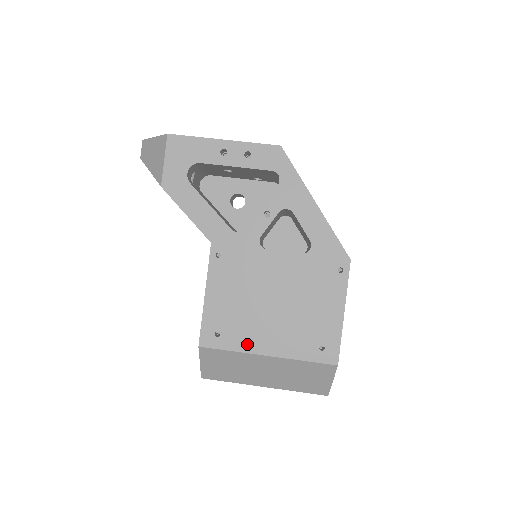
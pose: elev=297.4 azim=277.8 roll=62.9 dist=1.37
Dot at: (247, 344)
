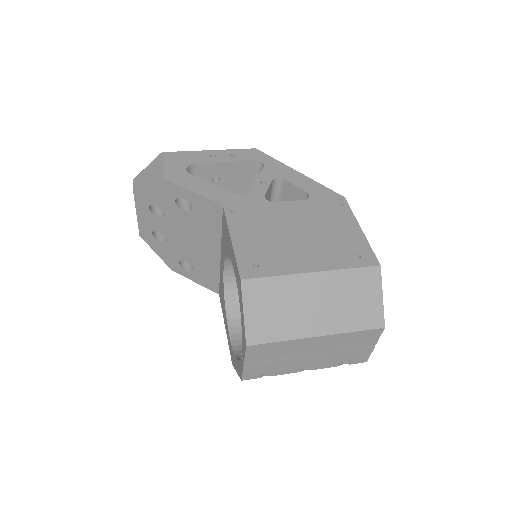
Dot at: (289, 267)
